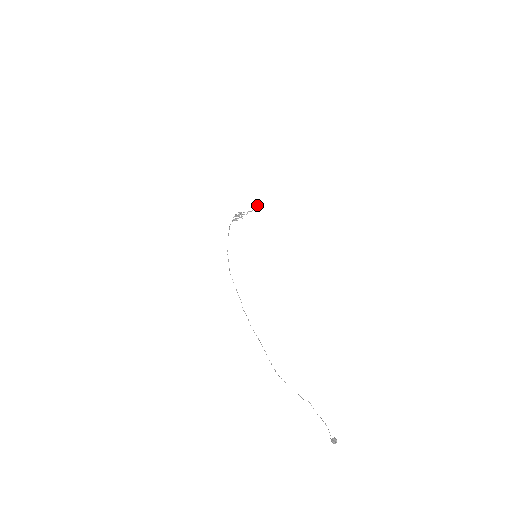
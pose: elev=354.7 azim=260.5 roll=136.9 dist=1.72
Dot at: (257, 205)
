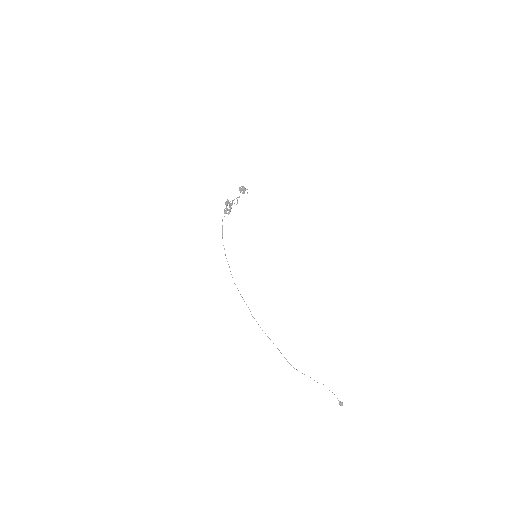
Dot at: (246, 189)
